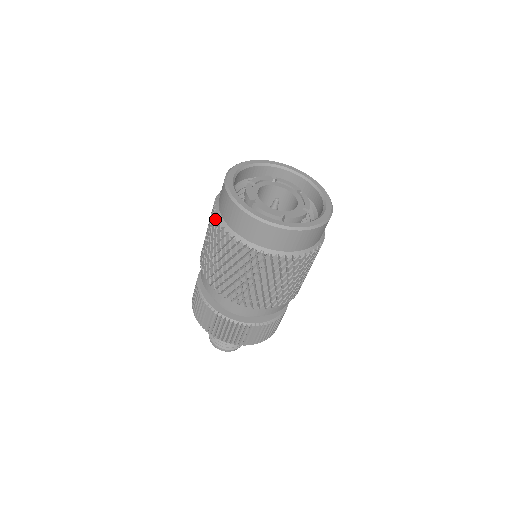
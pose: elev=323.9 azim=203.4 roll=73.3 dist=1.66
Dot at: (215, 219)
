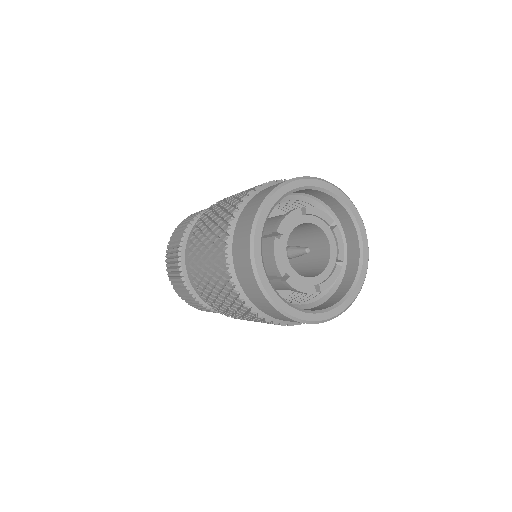
Dot at: (237, 206)
